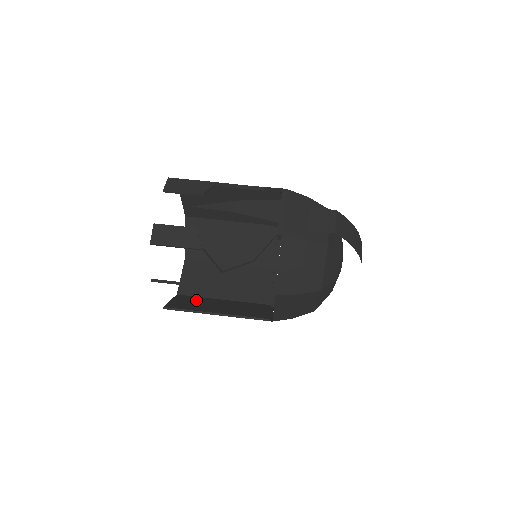
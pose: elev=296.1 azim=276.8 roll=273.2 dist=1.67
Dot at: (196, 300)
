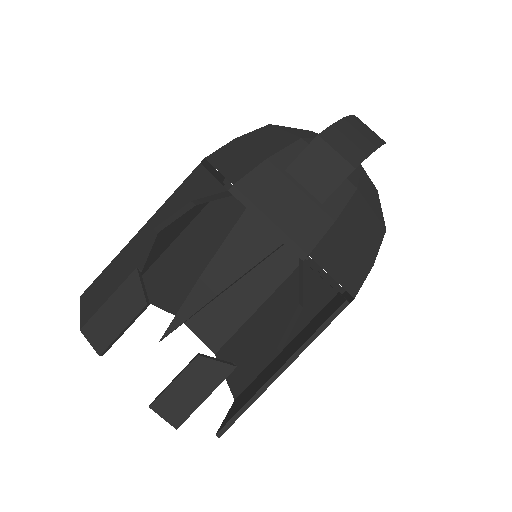
Dot at: (242, 344)
